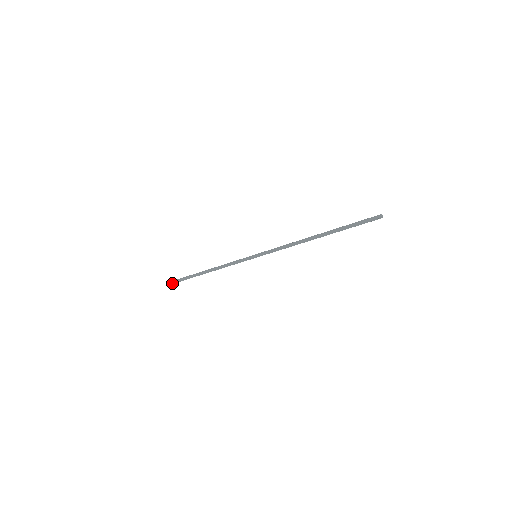
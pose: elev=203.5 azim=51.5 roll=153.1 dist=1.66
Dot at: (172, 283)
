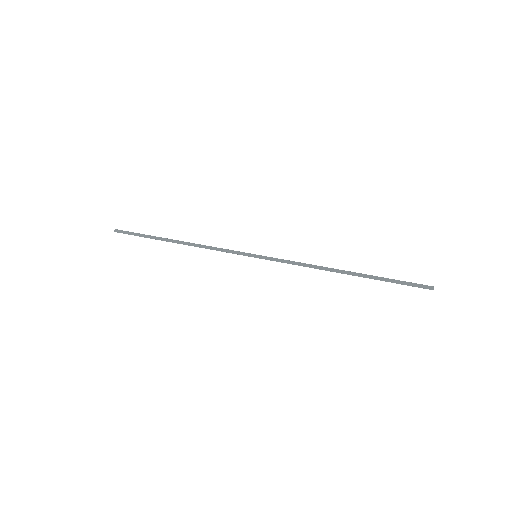
Dot at: (124, 233)
